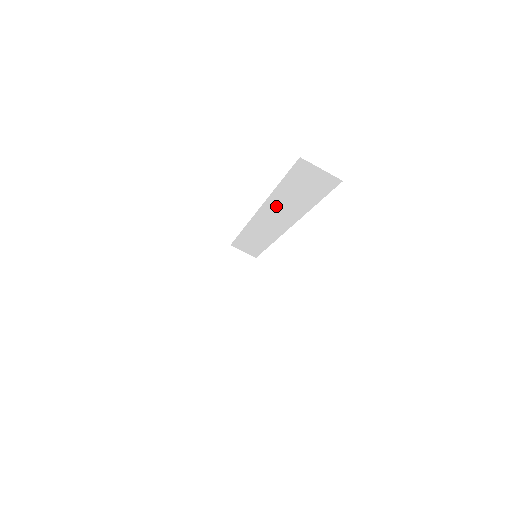
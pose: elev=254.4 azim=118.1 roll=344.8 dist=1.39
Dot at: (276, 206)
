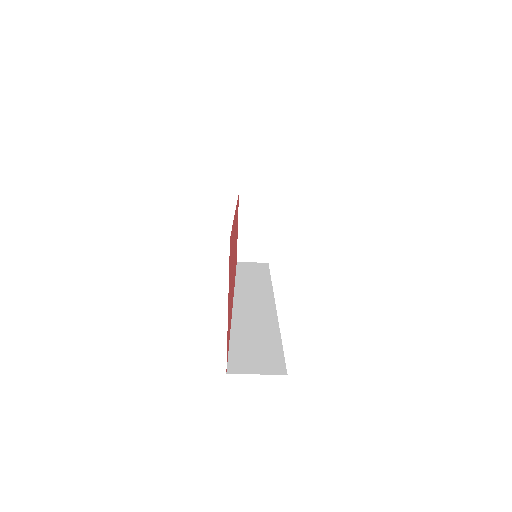
Dot at: occluded
